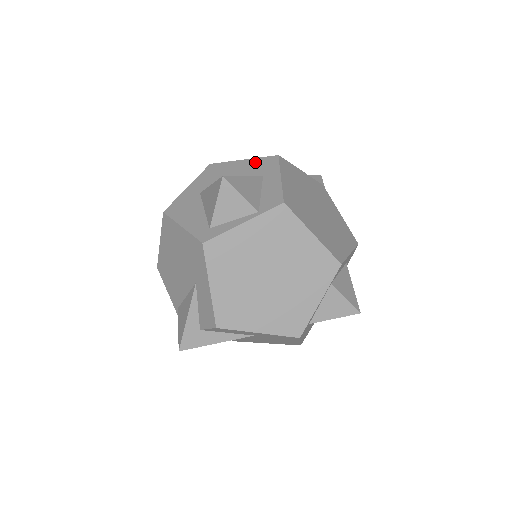
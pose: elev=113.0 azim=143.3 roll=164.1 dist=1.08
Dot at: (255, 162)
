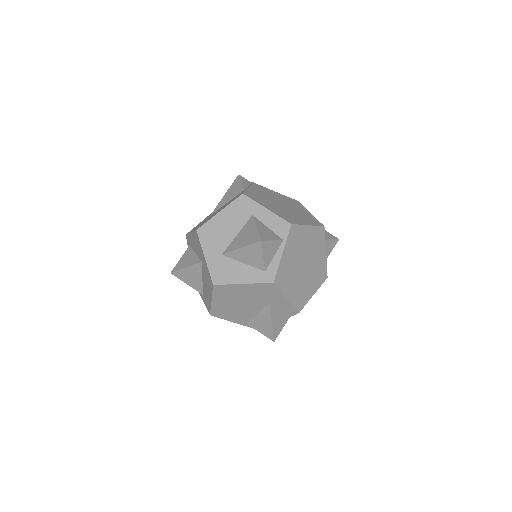
Dot at: (232, 208)
